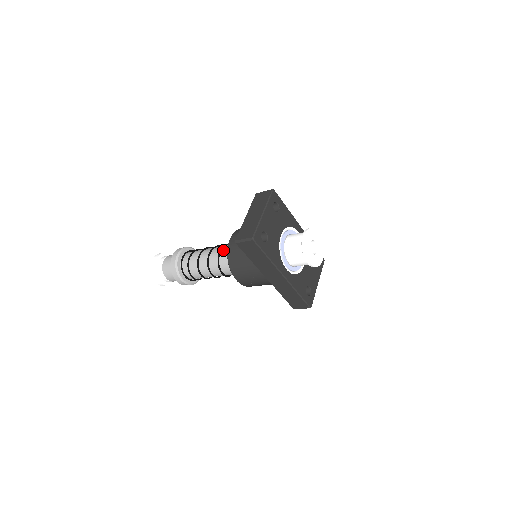
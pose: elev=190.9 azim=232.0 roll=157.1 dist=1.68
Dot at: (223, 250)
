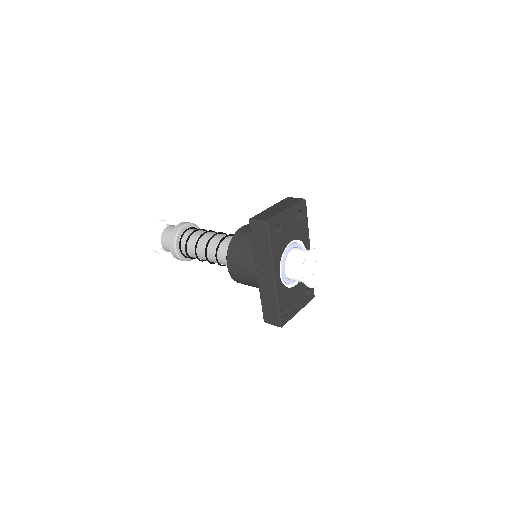
Dot at: (229, 237)
